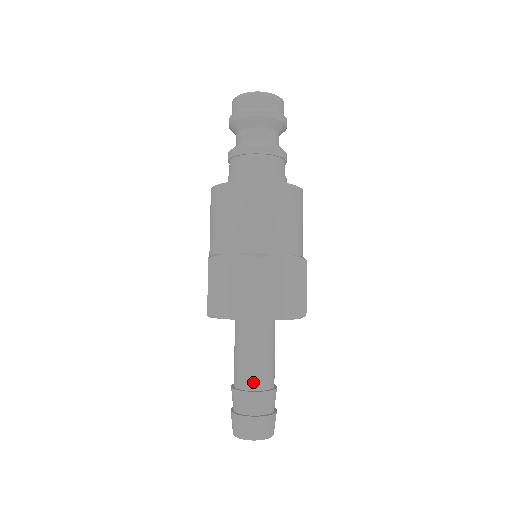
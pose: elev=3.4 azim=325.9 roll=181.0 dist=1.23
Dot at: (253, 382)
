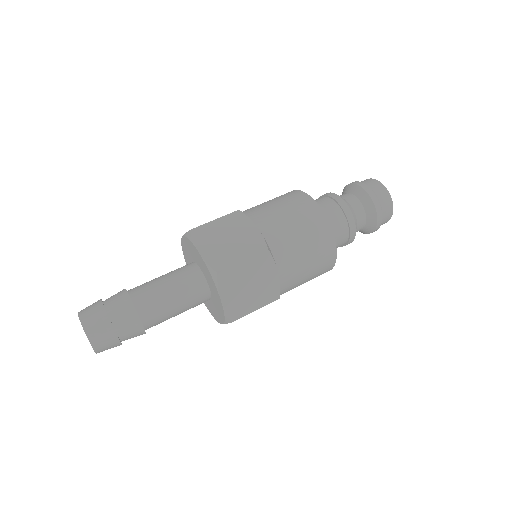
Dot at: (136, 288)
